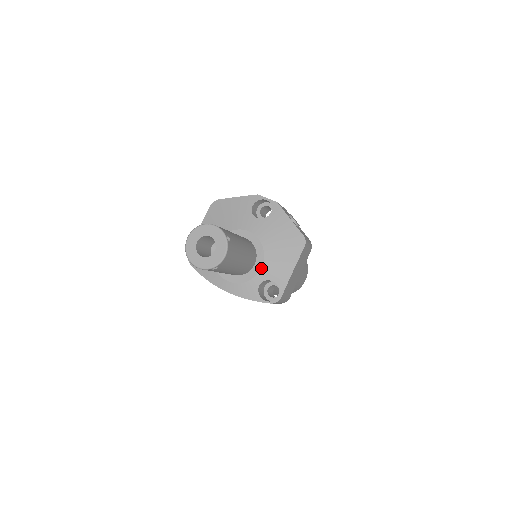
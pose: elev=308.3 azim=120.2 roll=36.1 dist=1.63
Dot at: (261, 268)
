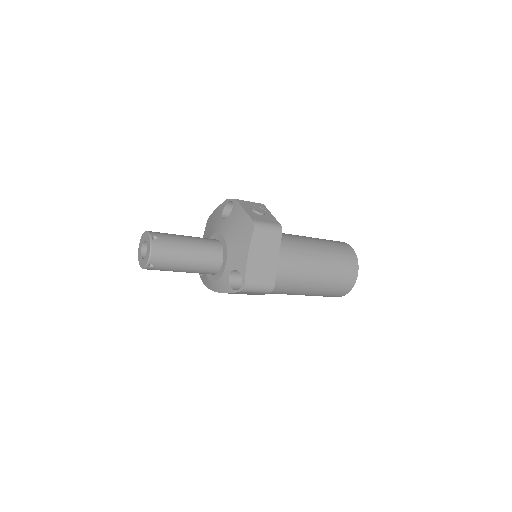
Dot at: (226, 261)
